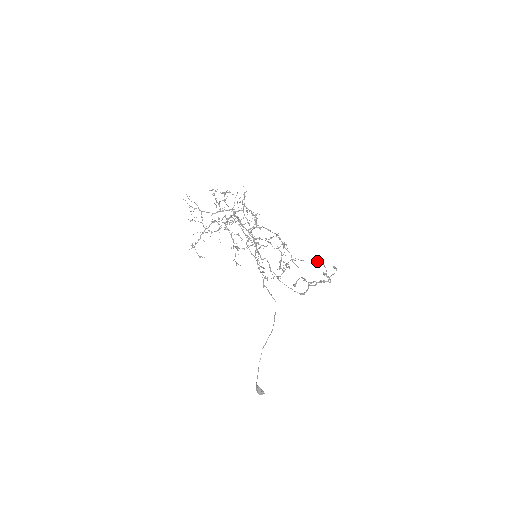
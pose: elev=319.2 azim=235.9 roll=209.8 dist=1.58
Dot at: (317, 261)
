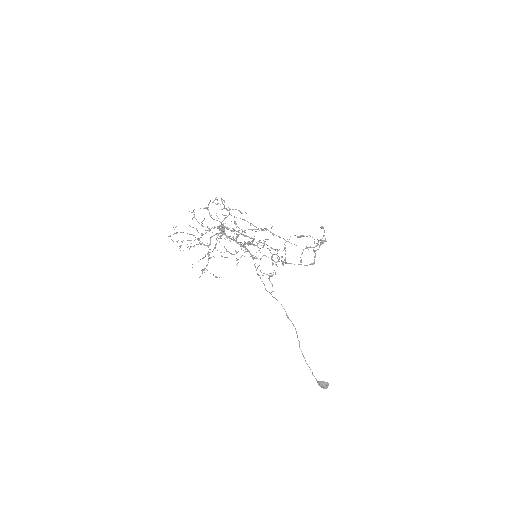
Dot at: (302, 236)
